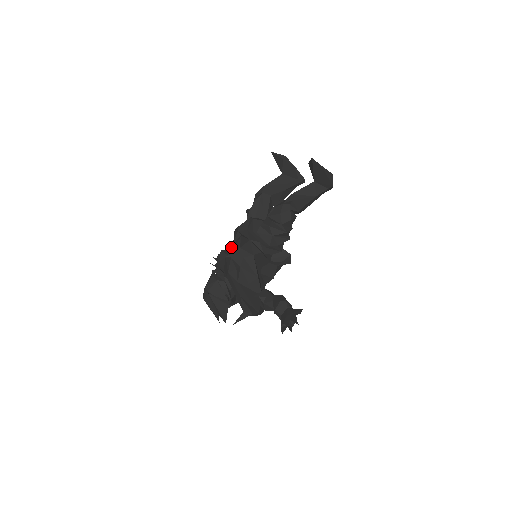
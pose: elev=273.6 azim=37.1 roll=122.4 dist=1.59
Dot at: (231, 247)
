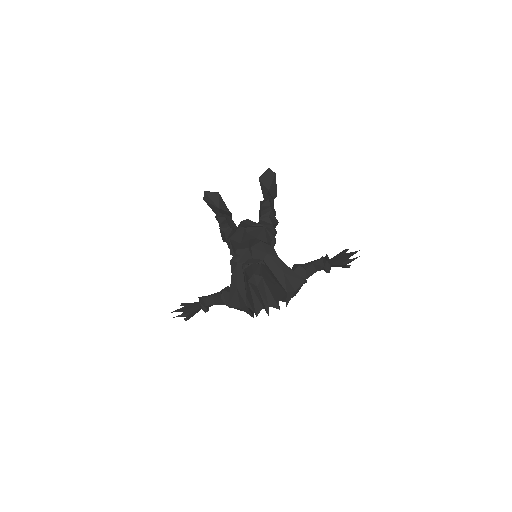
Dot at: (243, 244)
